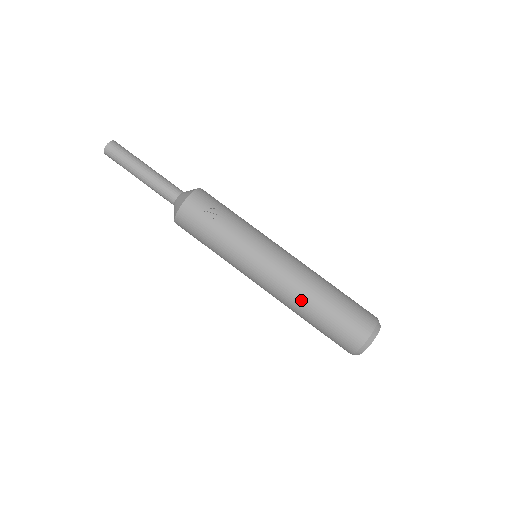
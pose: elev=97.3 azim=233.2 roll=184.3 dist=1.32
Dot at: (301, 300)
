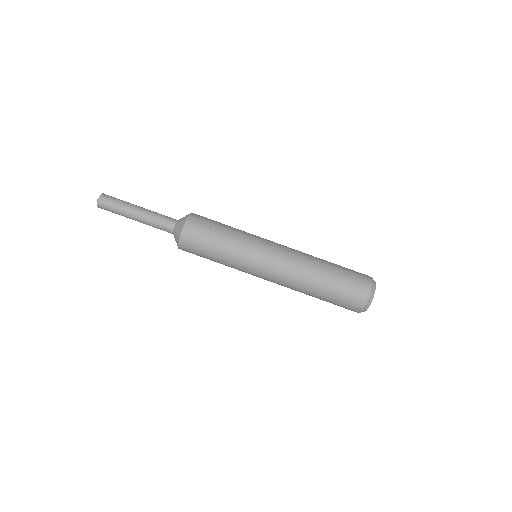
Dot at: (305, 282)
